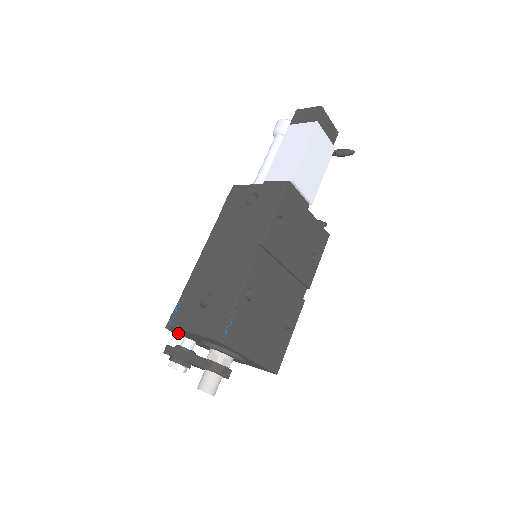
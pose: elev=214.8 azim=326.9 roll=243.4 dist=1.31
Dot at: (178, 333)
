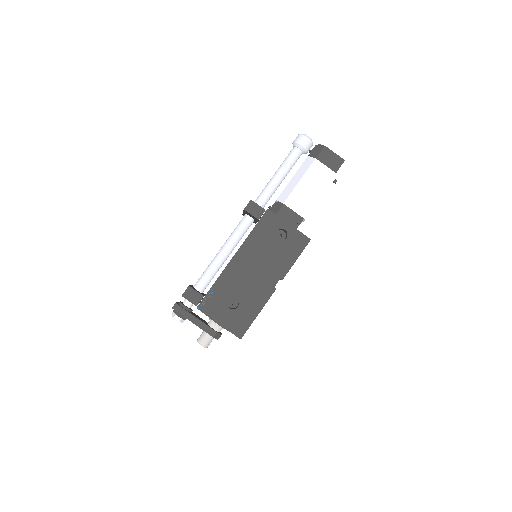
Dot at: (190, 301)
